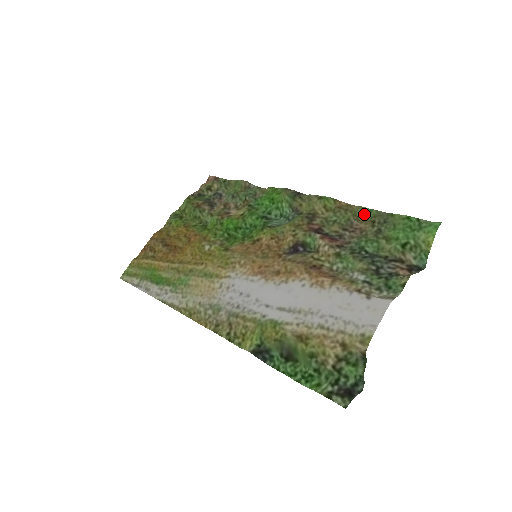
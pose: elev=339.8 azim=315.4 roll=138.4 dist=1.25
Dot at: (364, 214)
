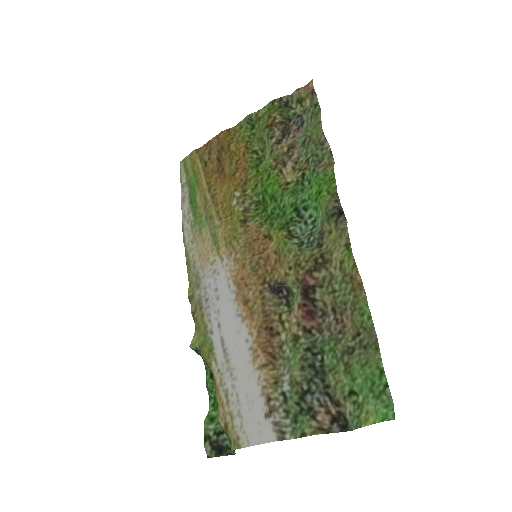
Dot at: (361, 314)
